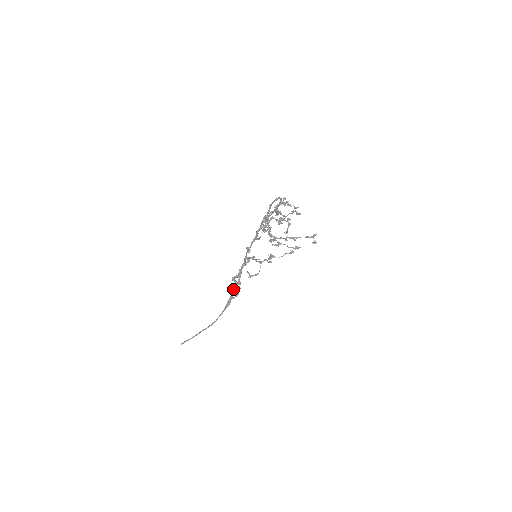
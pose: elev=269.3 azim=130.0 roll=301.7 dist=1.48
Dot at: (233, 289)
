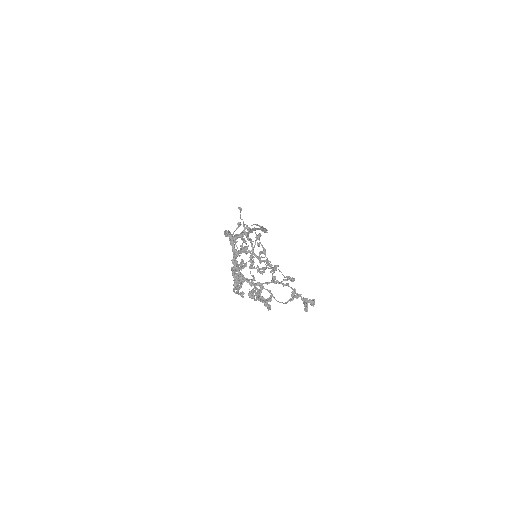
Dot at: (259, 261)
